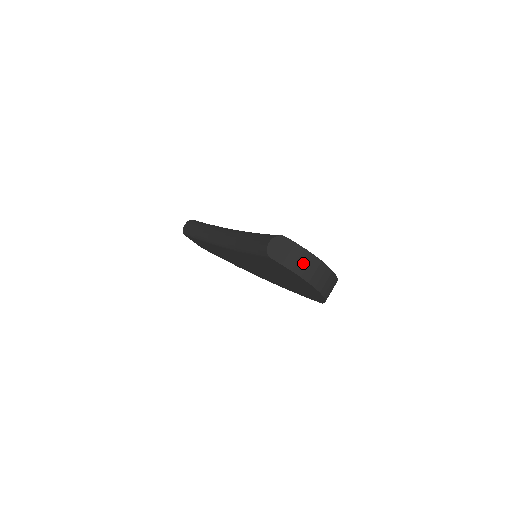
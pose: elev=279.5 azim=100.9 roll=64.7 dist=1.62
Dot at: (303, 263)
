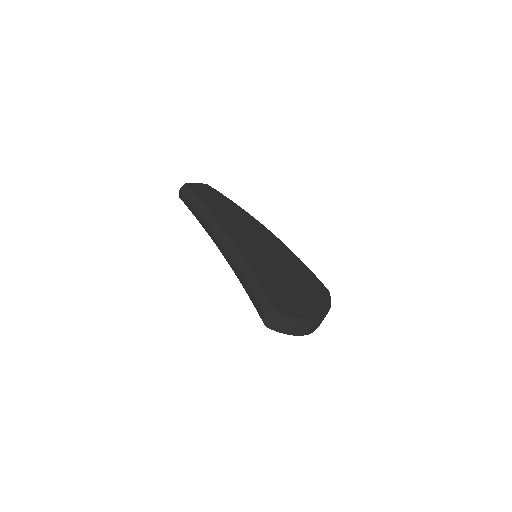
Dot at: (297, 327)
